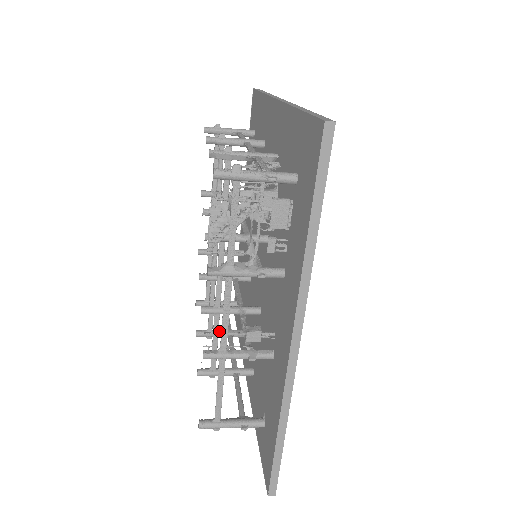
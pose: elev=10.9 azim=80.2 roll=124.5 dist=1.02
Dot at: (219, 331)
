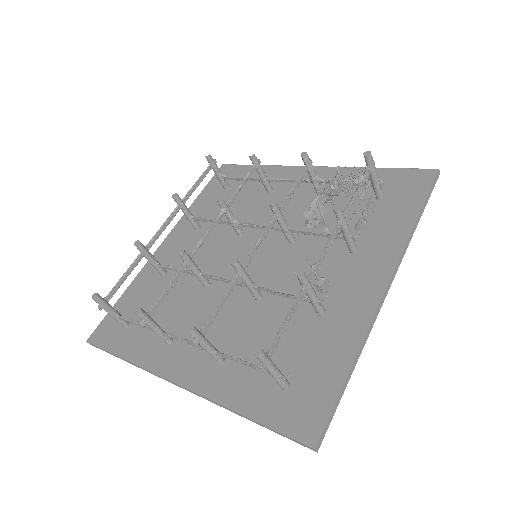
Dot at: occluded
